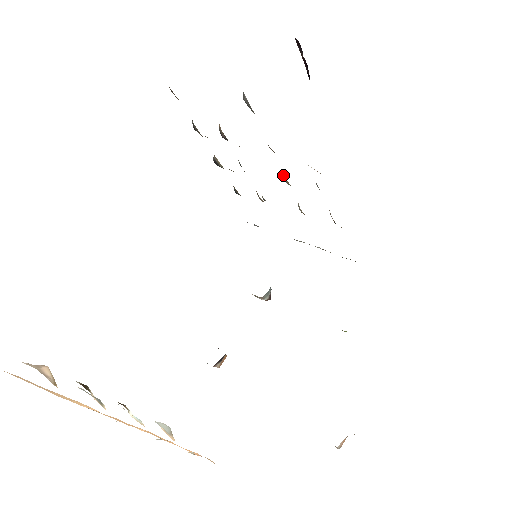
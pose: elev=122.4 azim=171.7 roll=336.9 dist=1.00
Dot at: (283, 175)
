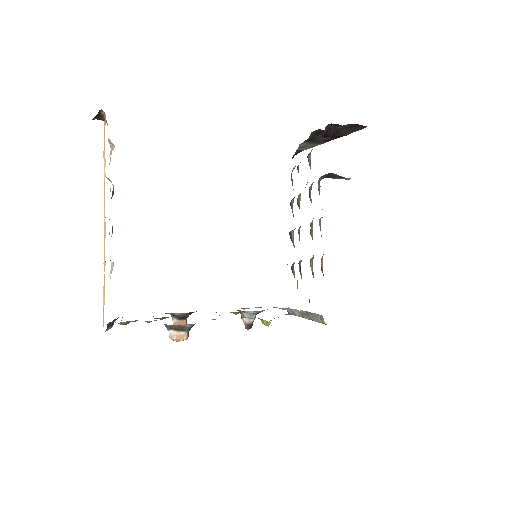
Dot at: (310, 226)
